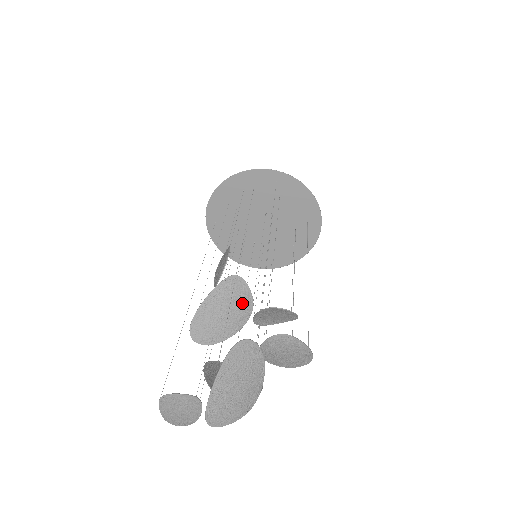
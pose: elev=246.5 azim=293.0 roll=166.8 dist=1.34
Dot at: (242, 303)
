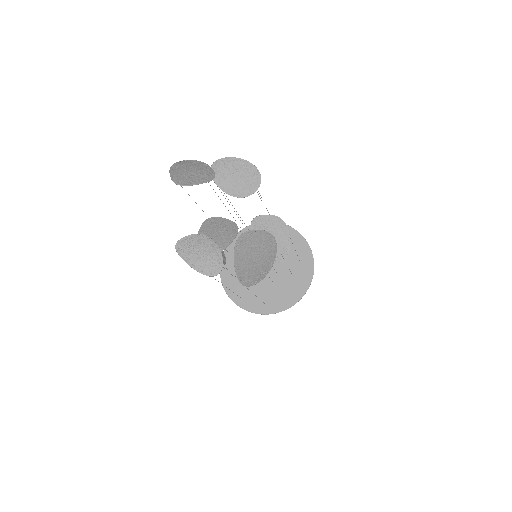
Dot at: (225, 225)
